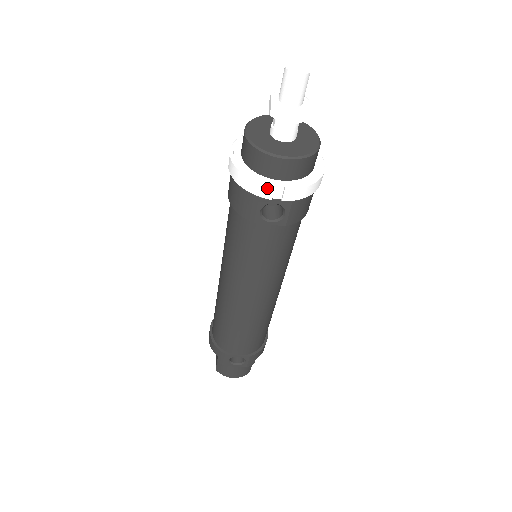
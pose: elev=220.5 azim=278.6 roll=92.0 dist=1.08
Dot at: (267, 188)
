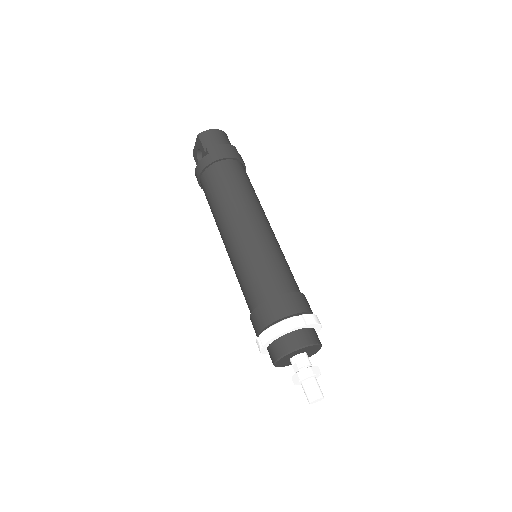
Dot at: occluded
